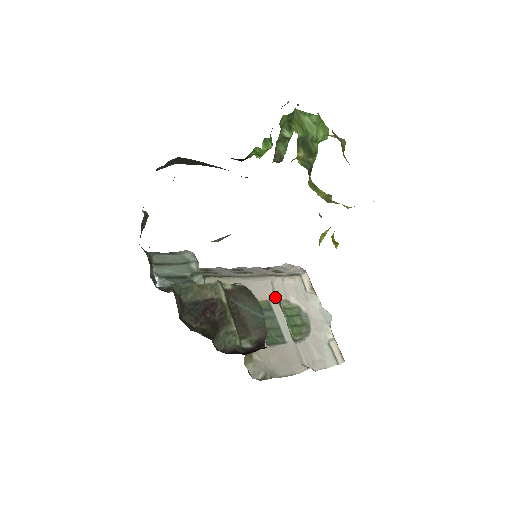
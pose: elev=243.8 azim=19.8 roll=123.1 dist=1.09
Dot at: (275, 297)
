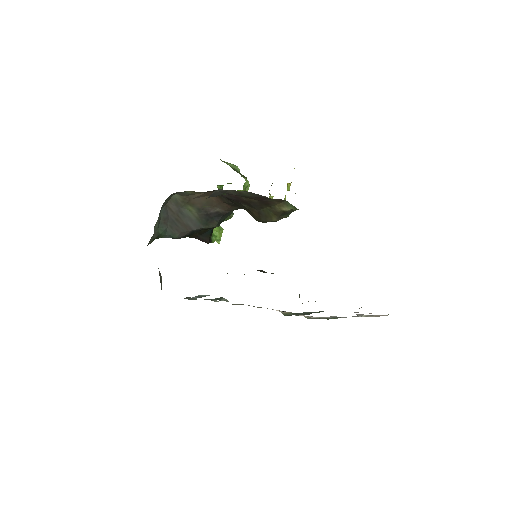
Dot at: occluded
